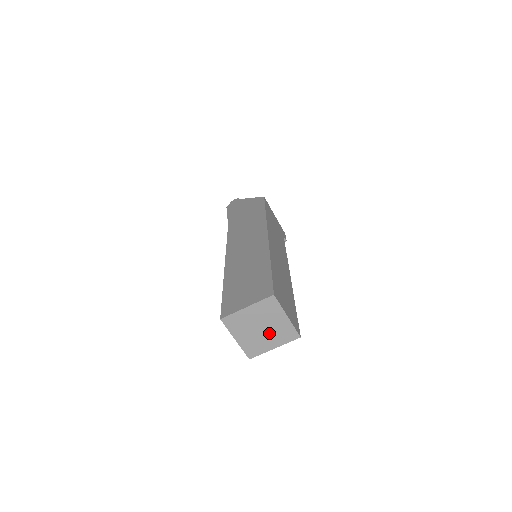
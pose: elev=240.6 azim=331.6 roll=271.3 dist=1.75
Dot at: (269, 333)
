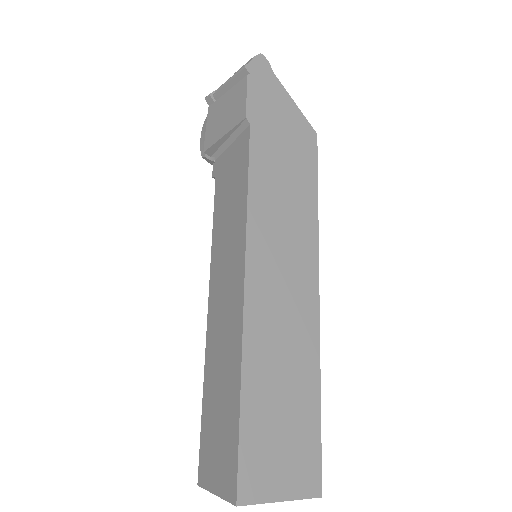
Dot at: occluded
